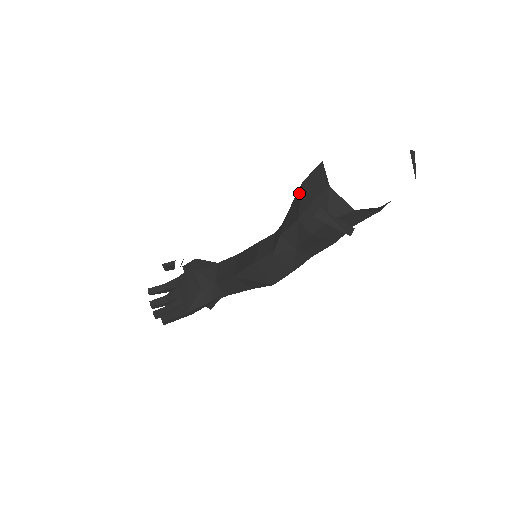
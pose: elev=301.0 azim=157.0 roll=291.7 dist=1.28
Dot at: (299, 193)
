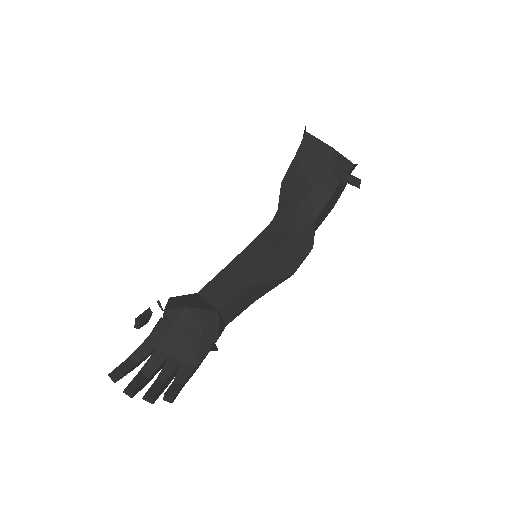
Dot at: (295, 166)
